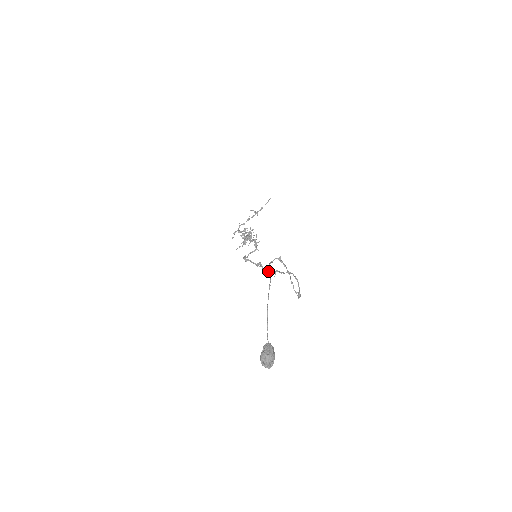
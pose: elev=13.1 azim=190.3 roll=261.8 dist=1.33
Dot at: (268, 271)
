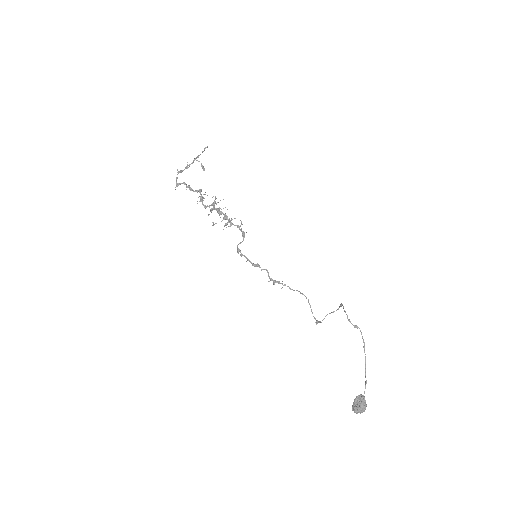
Dot at: (276, 282)
